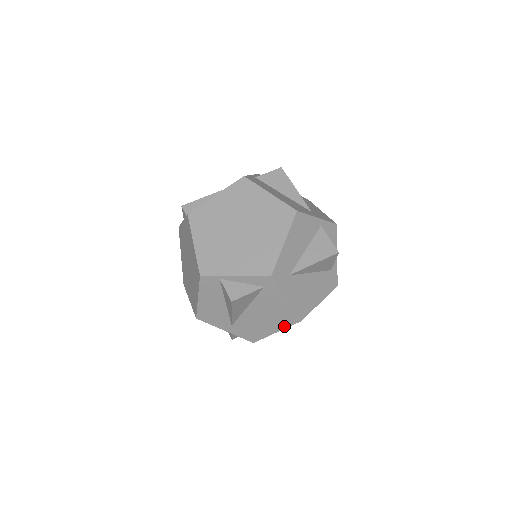
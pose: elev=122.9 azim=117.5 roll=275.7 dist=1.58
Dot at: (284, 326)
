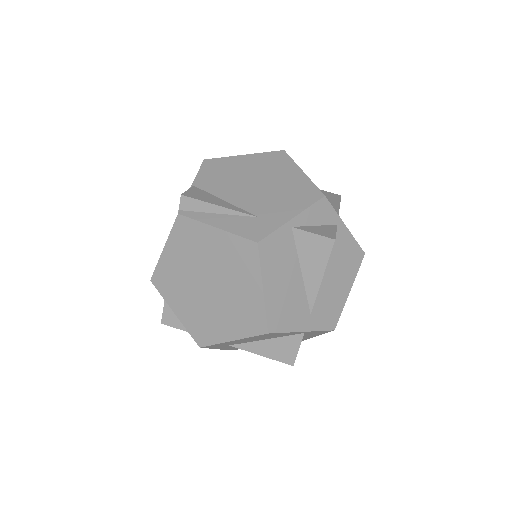
Dot at: occluded
